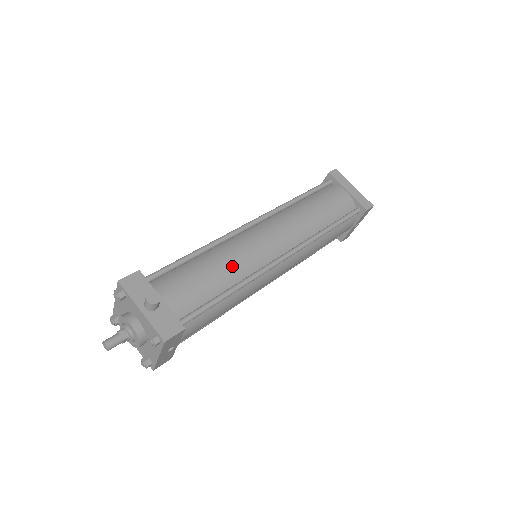
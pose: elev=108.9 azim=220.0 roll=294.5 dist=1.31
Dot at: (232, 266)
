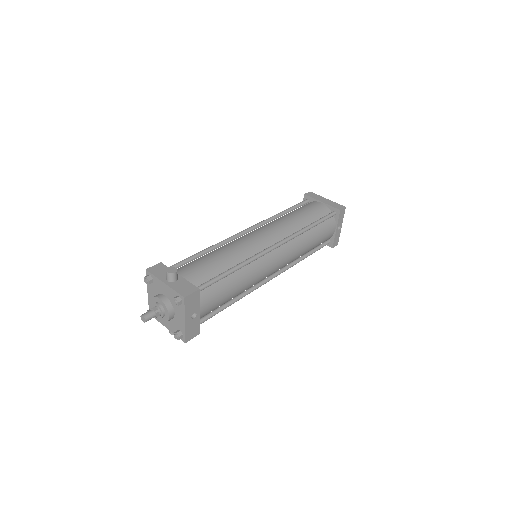
Dot at: (233, 253)
